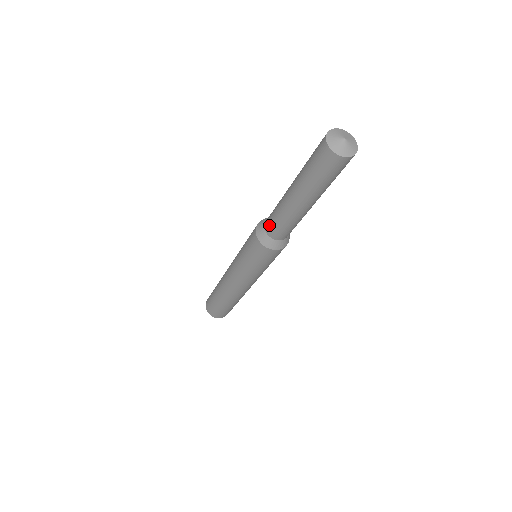
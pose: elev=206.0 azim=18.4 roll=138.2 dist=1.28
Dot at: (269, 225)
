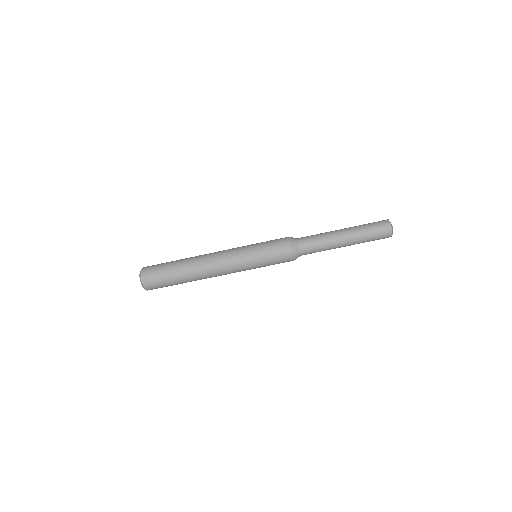
Dot at: (307, 246)
